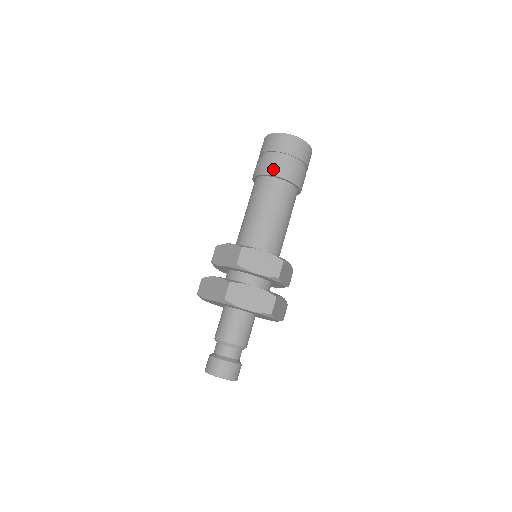
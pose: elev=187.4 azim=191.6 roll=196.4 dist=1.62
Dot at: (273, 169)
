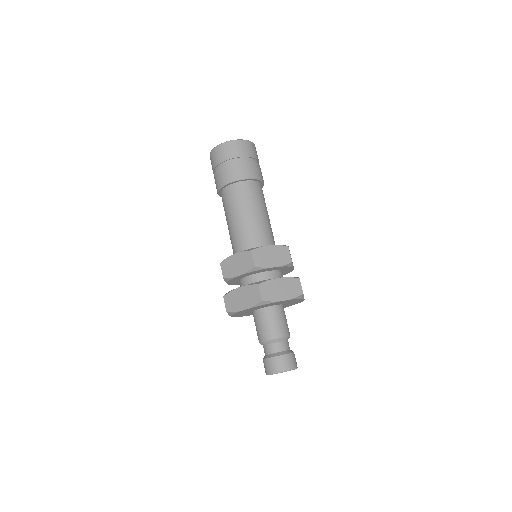
Dot at: (237, 174)
